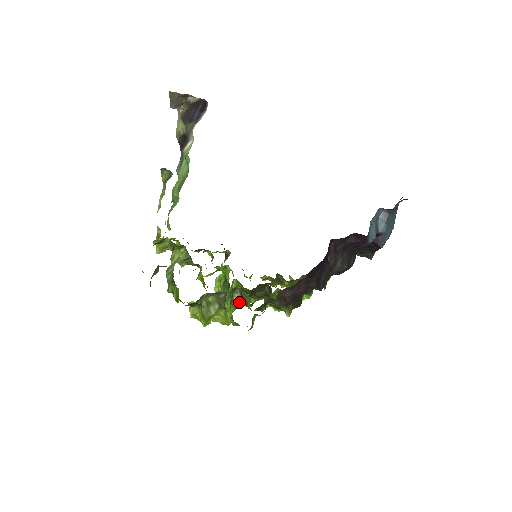
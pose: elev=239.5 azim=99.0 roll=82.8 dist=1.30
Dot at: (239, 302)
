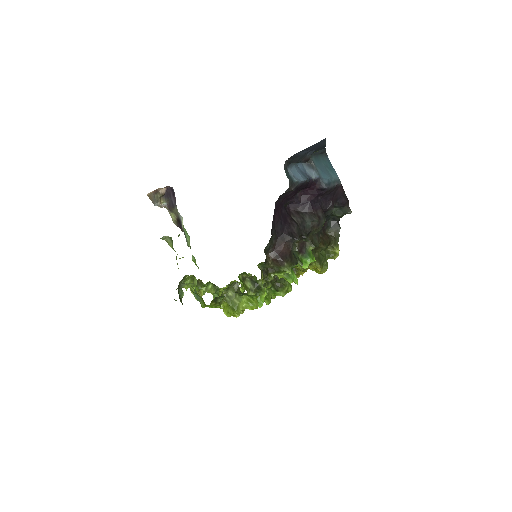
Dot at: (253, 286)
